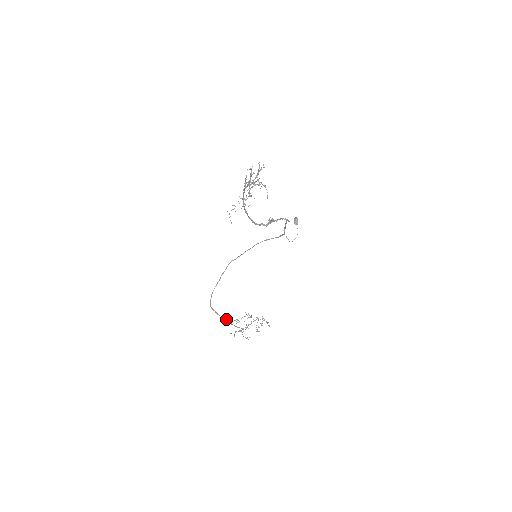
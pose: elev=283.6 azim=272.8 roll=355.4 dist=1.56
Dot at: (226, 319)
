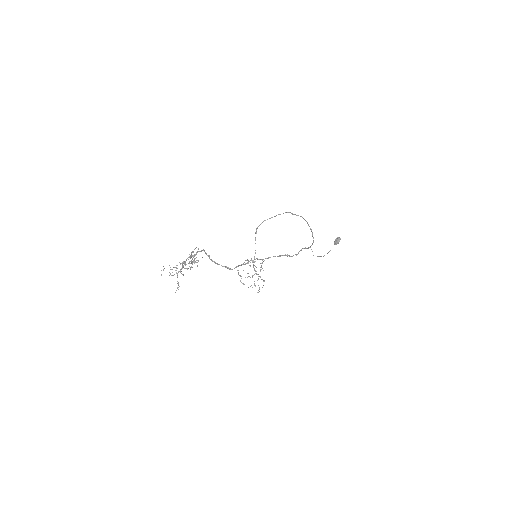
Dot at: occluded
